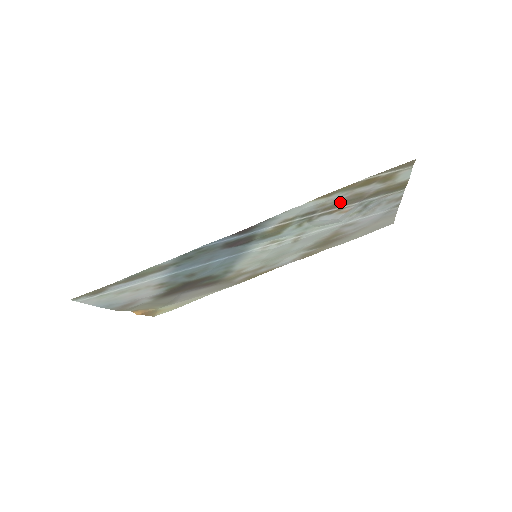
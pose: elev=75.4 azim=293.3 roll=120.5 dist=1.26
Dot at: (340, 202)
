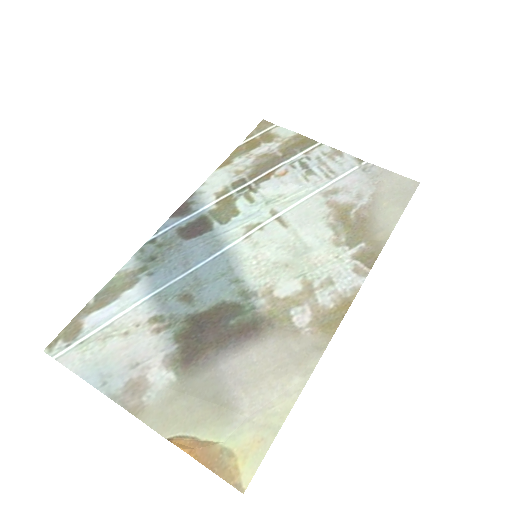
Dot at: (257, 167)
